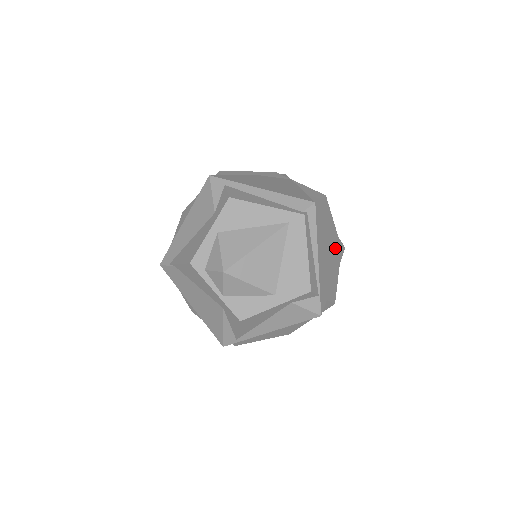
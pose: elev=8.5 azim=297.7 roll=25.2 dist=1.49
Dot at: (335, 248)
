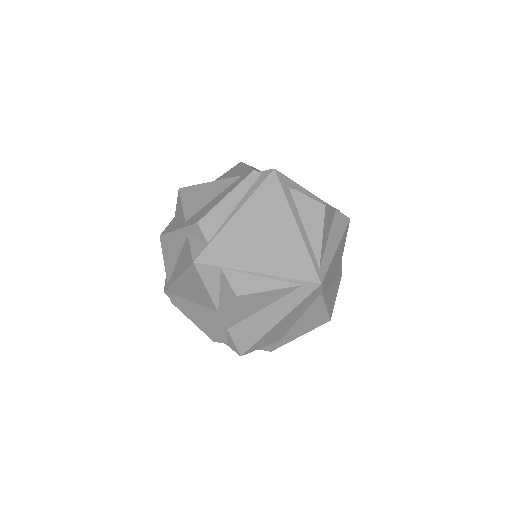
Dot at: (290, 252)
